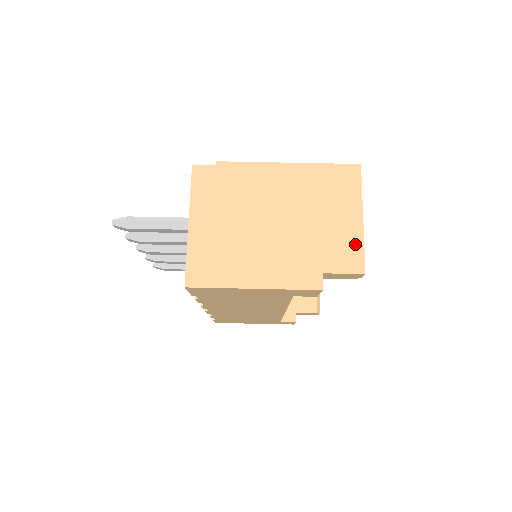
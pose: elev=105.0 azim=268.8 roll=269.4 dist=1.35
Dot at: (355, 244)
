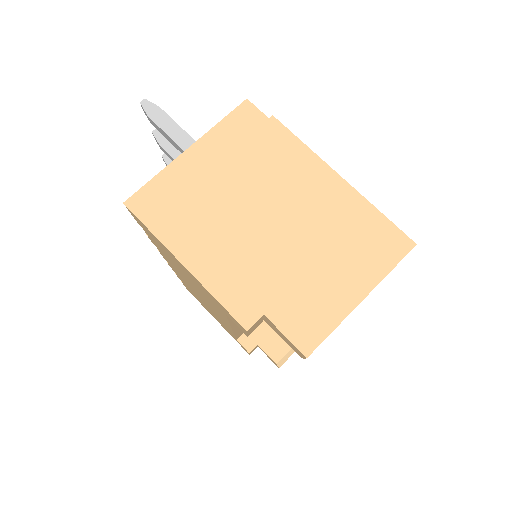
Dot at: (327, 318)
